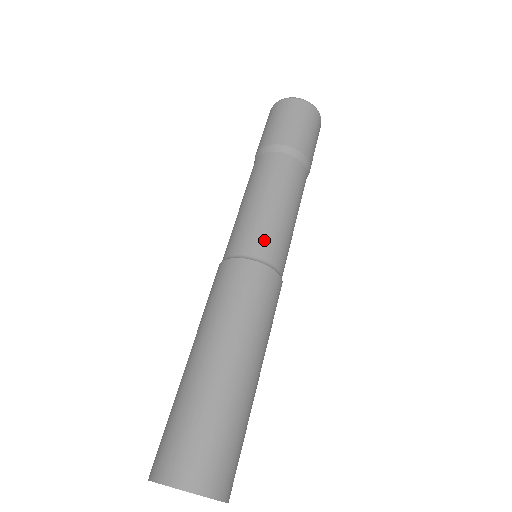
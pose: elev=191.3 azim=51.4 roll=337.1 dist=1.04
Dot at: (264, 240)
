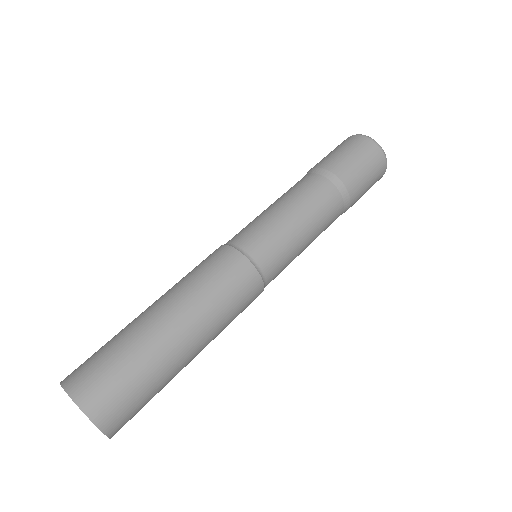
Dot at: (265, 244)
